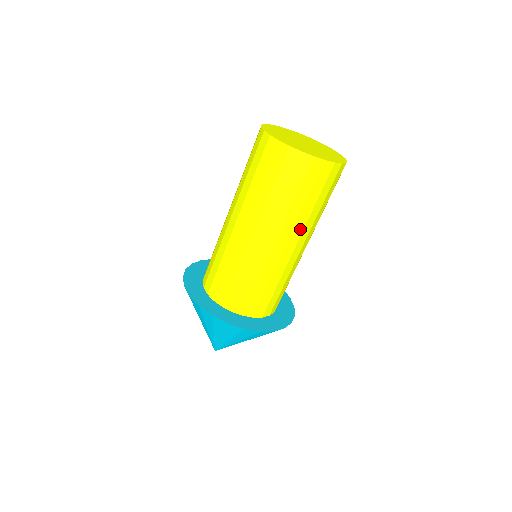
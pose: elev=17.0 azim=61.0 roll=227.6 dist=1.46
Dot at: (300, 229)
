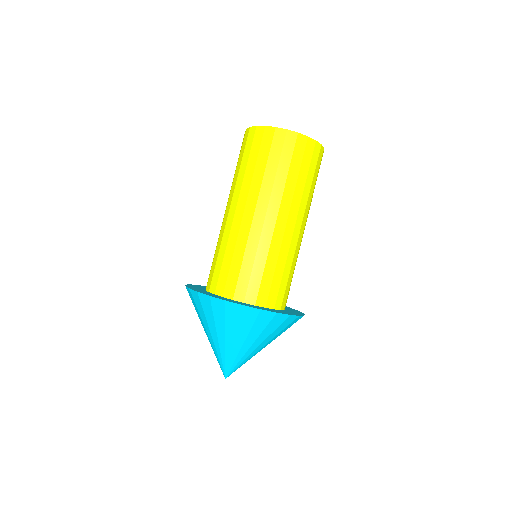
Dot at: (297, 205)
